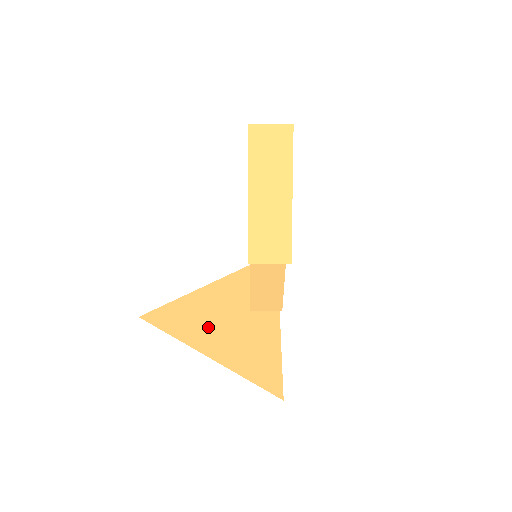
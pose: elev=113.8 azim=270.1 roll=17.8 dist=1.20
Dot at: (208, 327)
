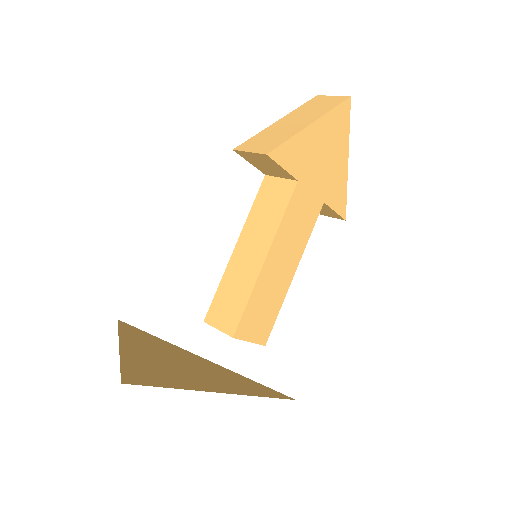
Dot at: (153, 349)
